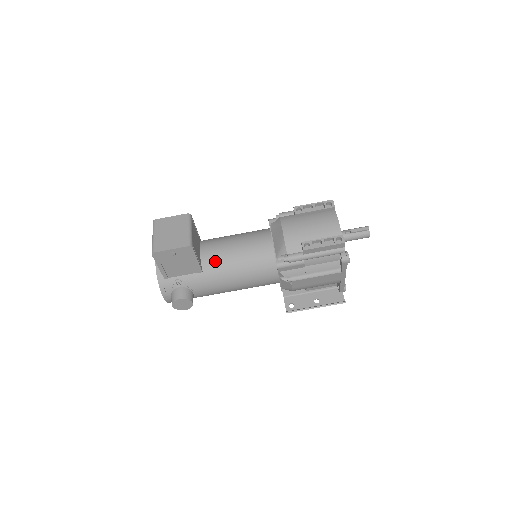
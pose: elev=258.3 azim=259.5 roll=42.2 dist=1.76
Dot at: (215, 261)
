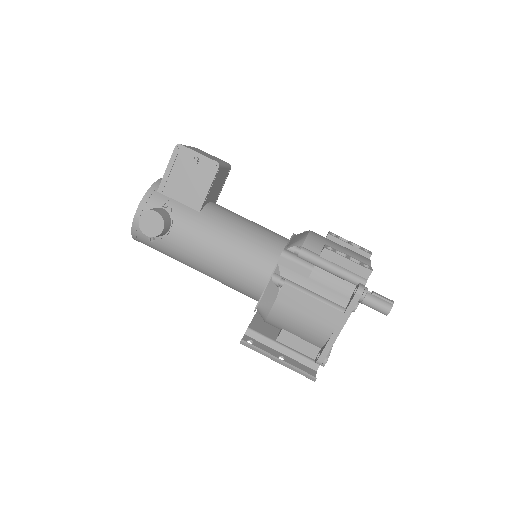
Dot at: (220, 214)
